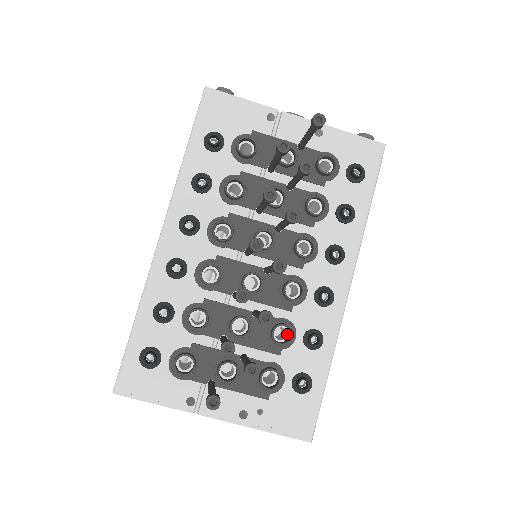
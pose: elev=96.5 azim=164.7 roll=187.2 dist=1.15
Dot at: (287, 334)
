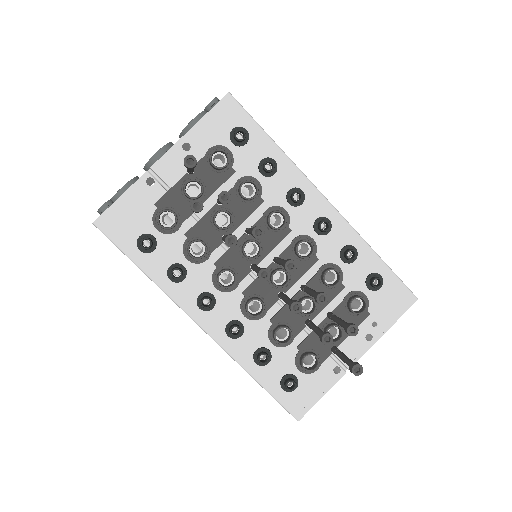
Dot at: (333, 272)
